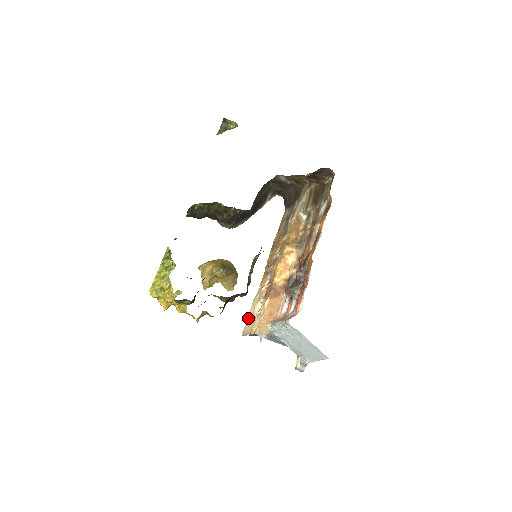
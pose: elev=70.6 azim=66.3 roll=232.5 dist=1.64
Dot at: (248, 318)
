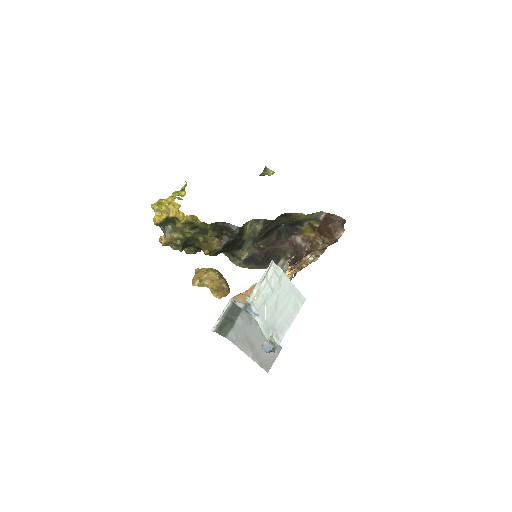
Dot at: occluded
